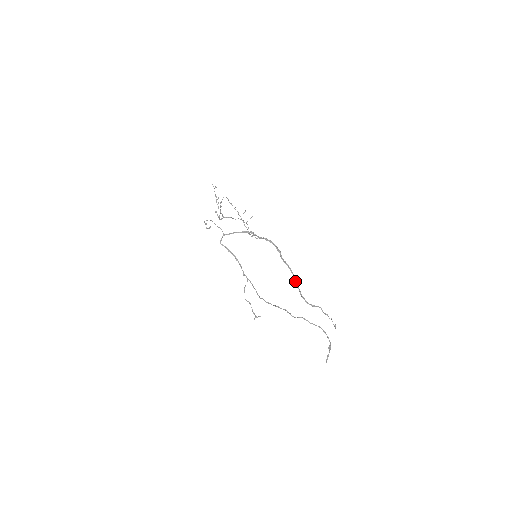
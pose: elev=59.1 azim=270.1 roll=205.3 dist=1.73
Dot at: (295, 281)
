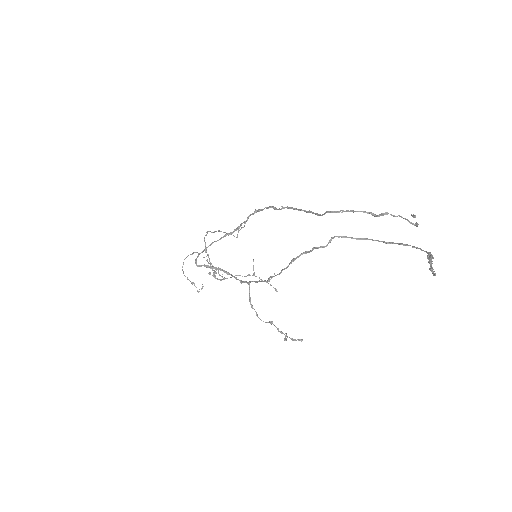
Dot at: occluded
